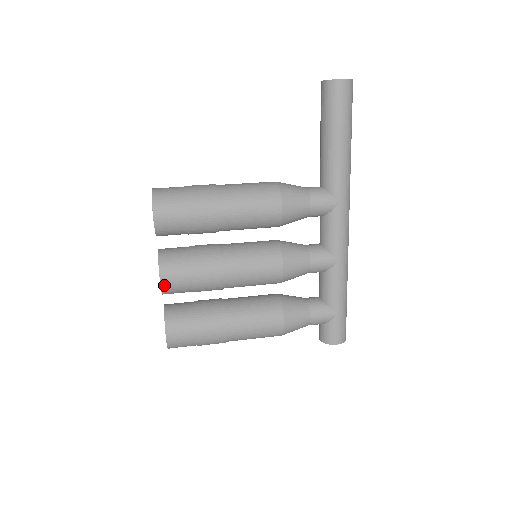
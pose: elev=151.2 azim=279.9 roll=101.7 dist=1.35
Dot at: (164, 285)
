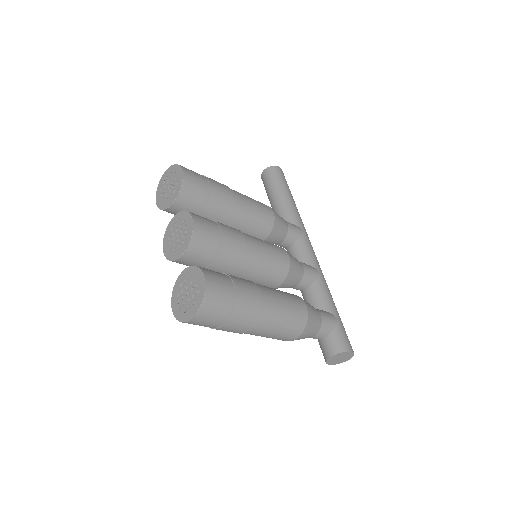
Dot at: (196, 227)
